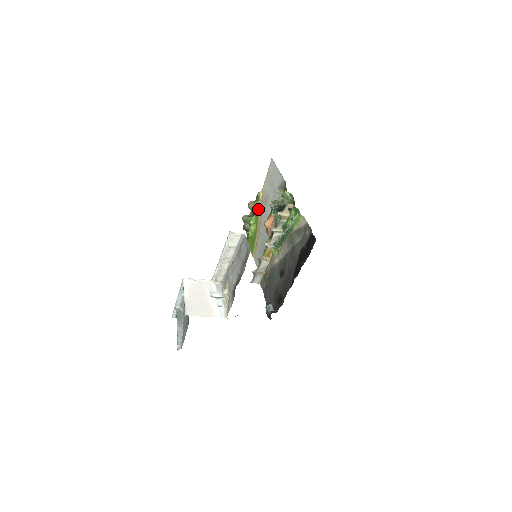
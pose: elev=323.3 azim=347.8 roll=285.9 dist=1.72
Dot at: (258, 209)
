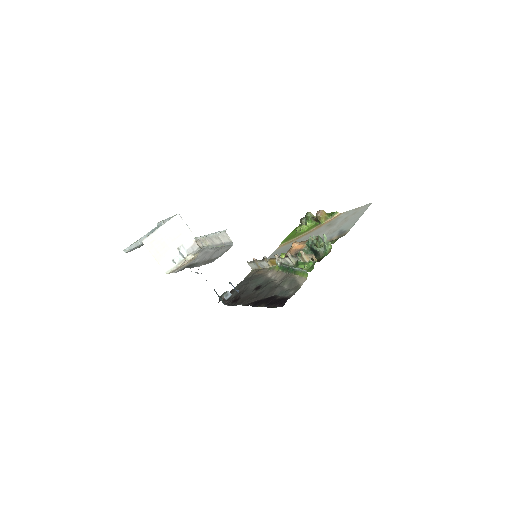
Dot at: (321, 222)
